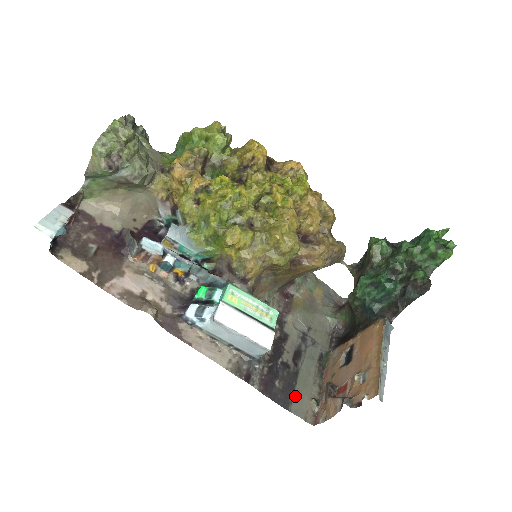
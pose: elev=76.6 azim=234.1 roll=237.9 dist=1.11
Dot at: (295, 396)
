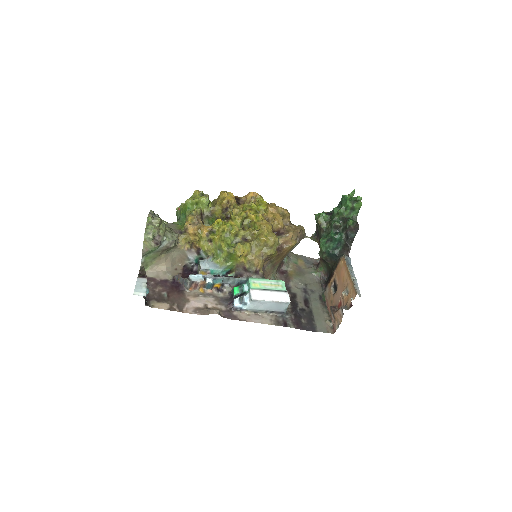
Dot at: (316, 323)
